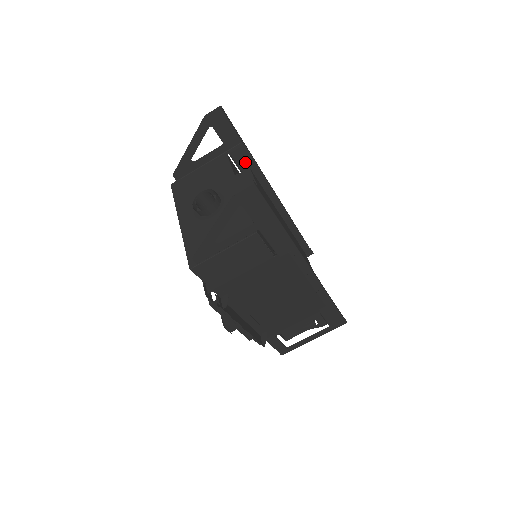
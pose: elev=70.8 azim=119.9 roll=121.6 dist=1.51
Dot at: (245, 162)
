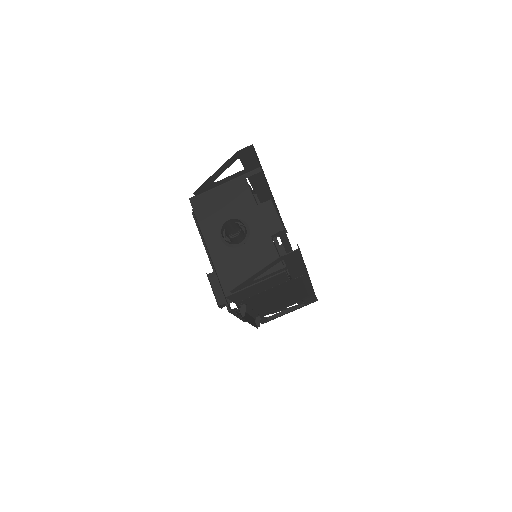
Dot at: (257, 179)
